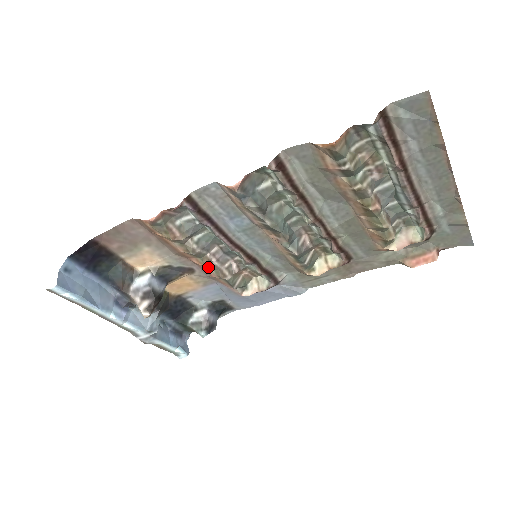
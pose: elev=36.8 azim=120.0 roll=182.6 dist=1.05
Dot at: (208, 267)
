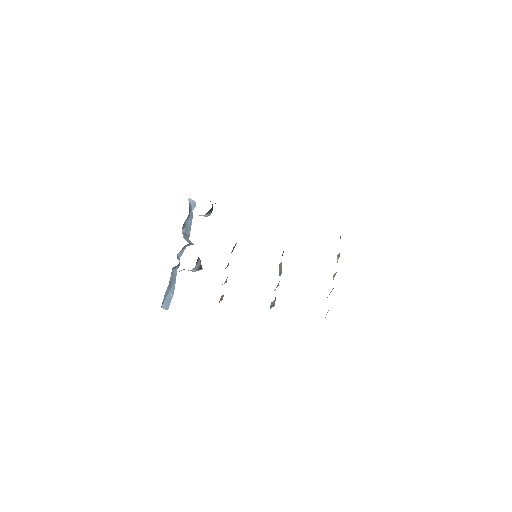
Dot at: occluded
